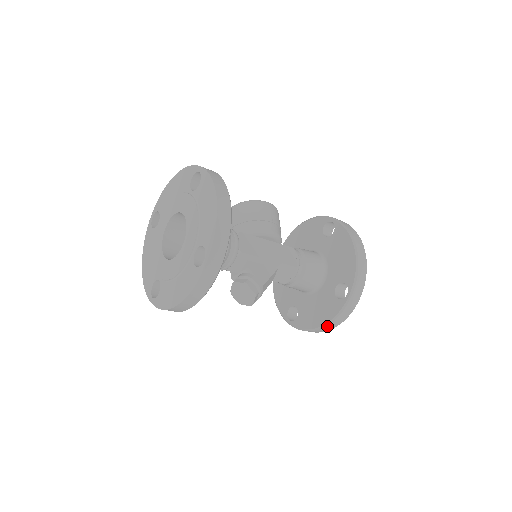
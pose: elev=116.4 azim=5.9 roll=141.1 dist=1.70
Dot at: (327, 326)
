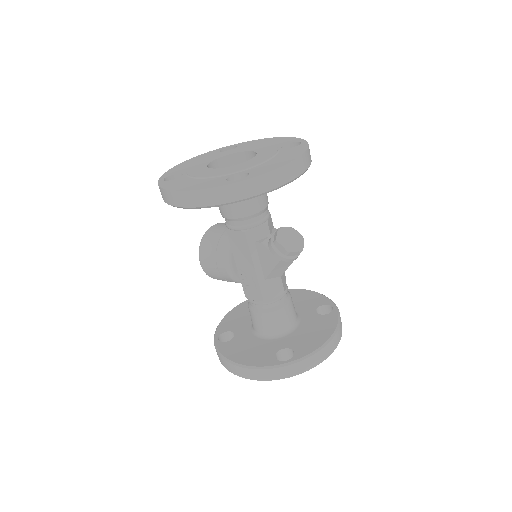
Dot at: (335, 336)
